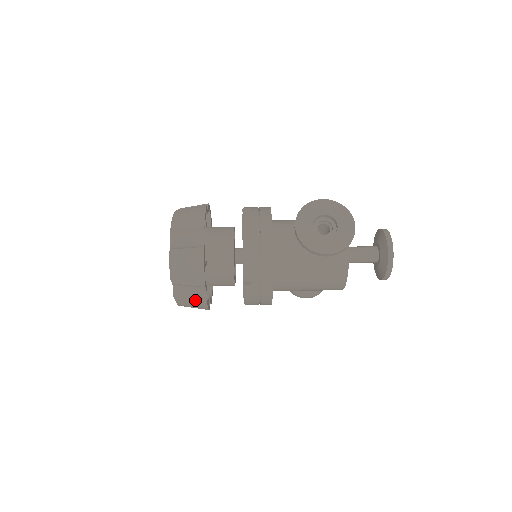
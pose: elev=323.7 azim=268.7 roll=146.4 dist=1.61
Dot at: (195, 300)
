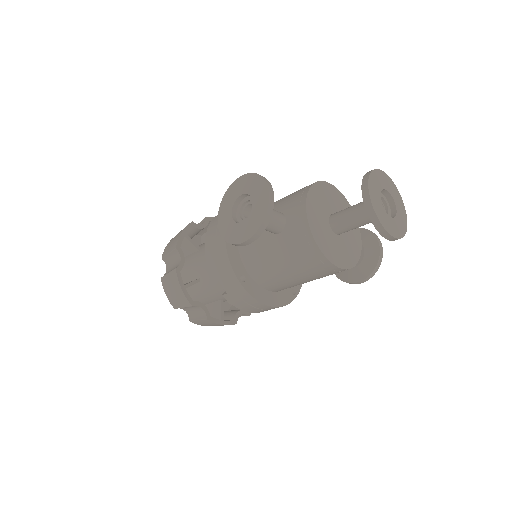
Dot at: (200, 320)
